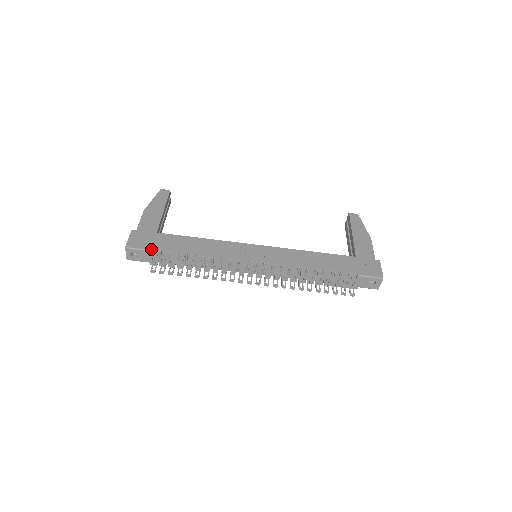
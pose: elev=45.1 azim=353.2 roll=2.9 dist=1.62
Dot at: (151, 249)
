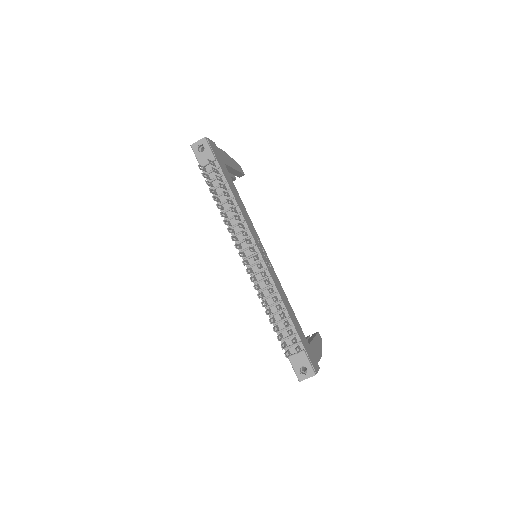
Dot at: (216, 159)
